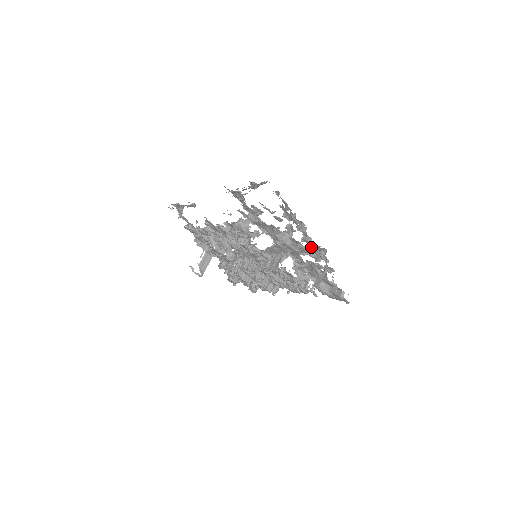
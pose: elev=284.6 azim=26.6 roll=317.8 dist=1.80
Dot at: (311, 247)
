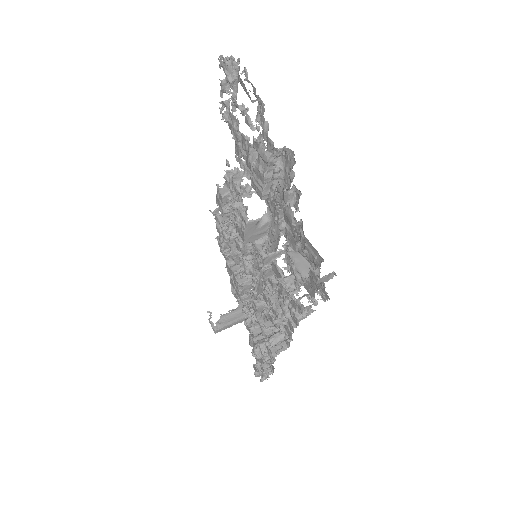
Dot at: (267, 140)
